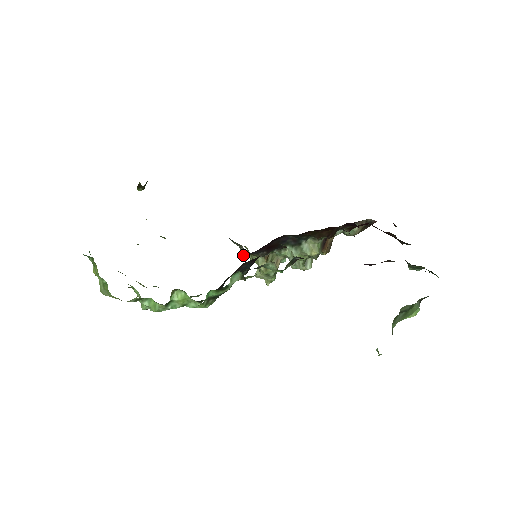
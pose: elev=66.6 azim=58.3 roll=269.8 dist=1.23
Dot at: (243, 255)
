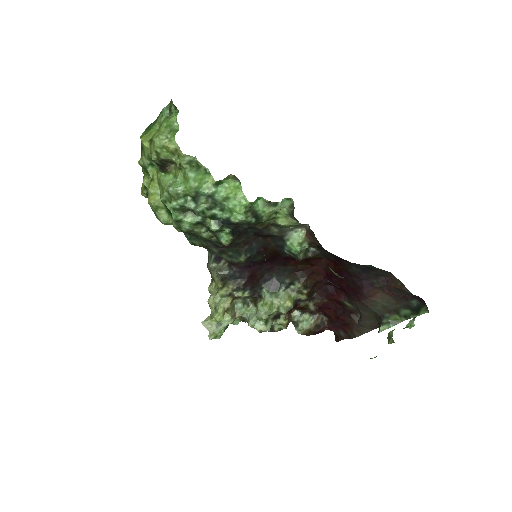
Dot at: (222, 273)
